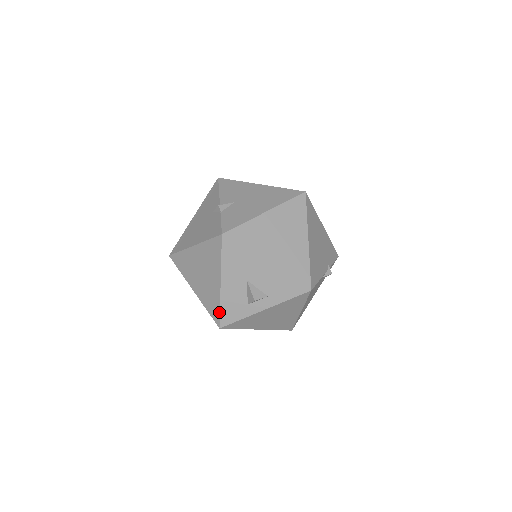
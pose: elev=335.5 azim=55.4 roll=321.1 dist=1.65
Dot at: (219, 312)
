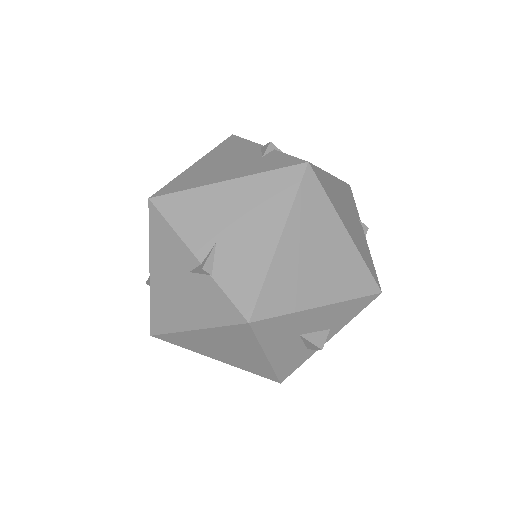
Dot at: (274, 375)
